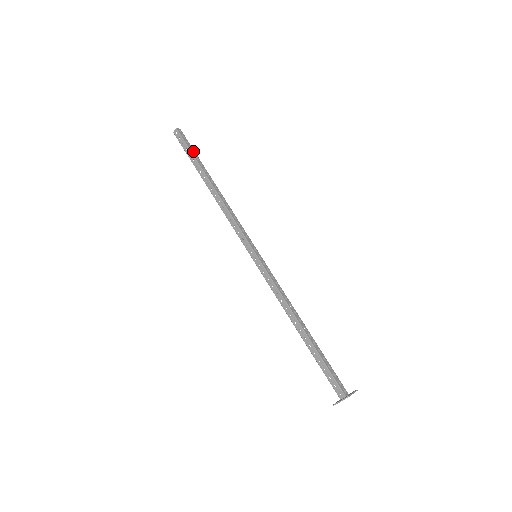
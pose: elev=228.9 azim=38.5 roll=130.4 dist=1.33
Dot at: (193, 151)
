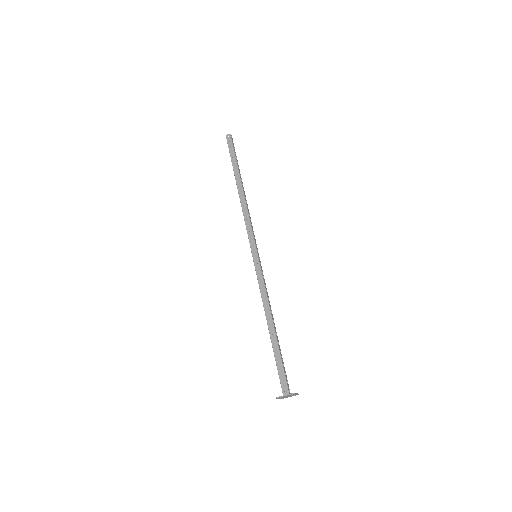
Dot at: (236, 156)
